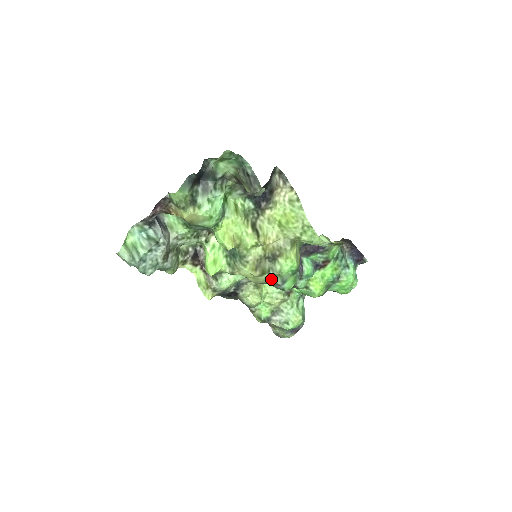
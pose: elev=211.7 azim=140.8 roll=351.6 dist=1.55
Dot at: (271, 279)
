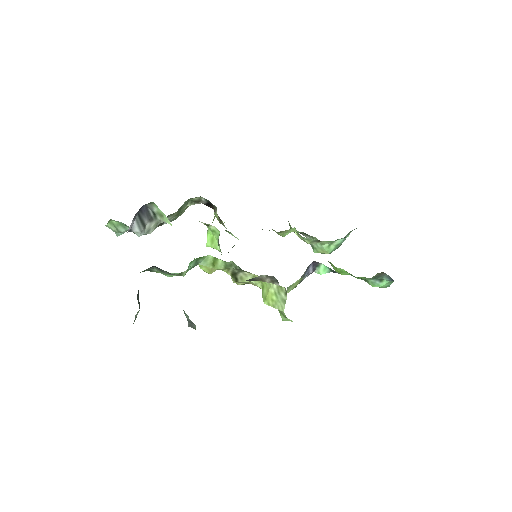
Dot at: occluded
